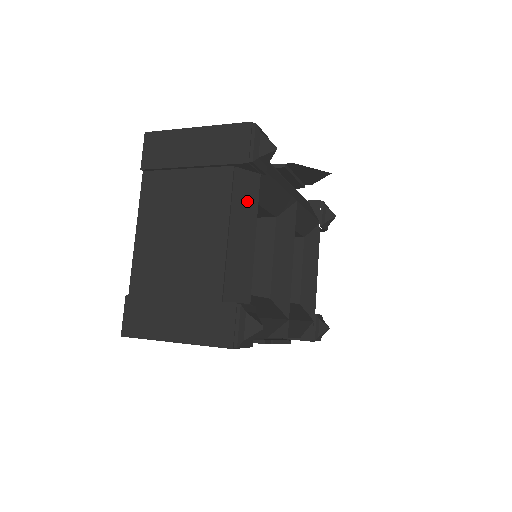
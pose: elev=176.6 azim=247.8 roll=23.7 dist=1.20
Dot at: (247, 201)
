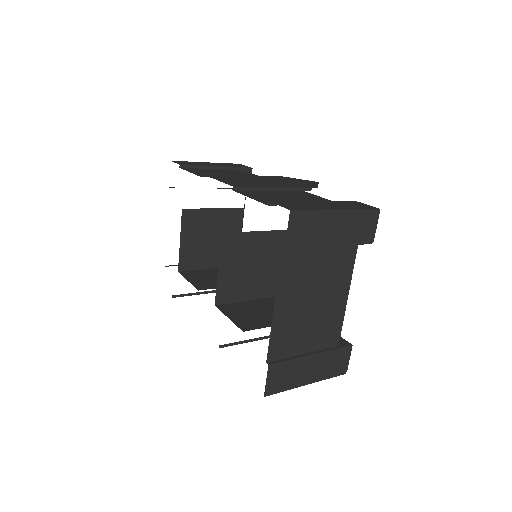
Dot at: occluded
